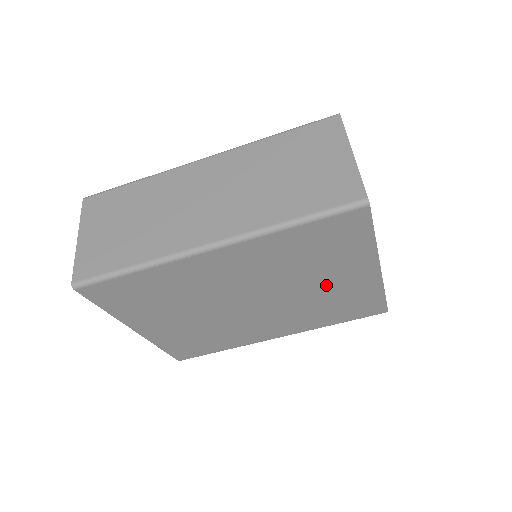
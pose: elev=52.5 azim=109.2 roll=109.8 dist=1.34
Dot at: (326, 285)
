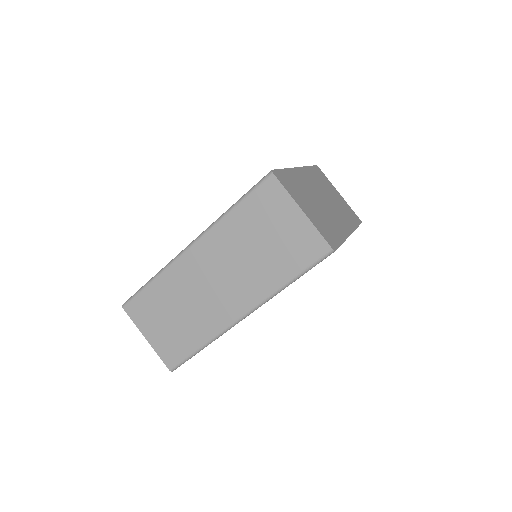
Dot at: occluded
